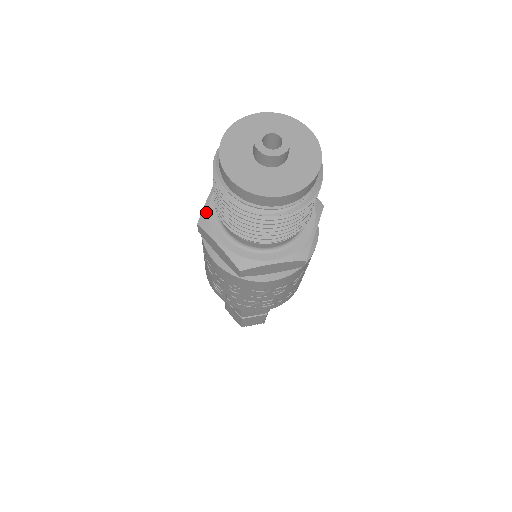
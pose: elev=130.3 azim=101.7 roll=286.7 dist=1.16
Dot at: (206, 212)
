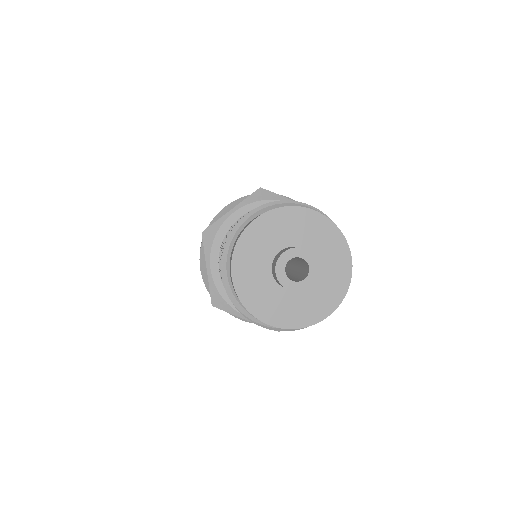
Dot at: (217, 227)
